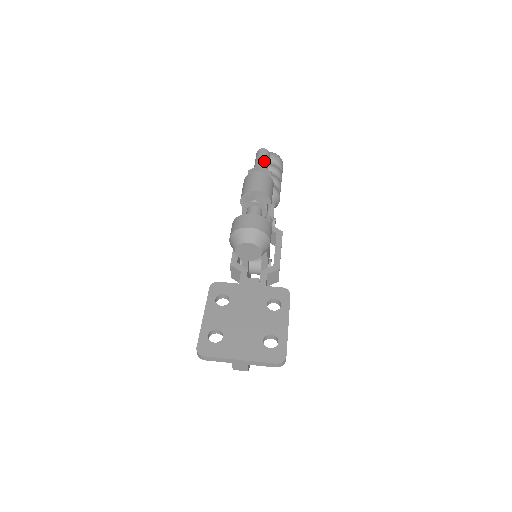
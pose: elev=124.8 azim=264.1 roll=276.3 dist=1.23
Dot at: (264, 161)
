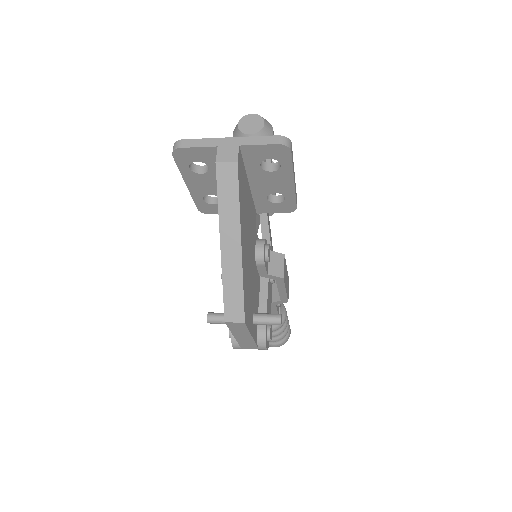
Dot at: occluded
